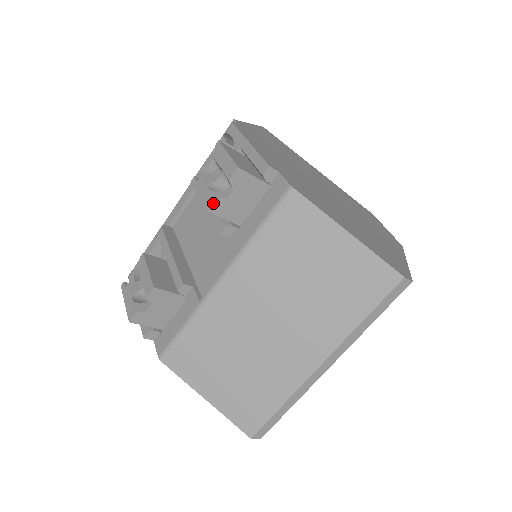
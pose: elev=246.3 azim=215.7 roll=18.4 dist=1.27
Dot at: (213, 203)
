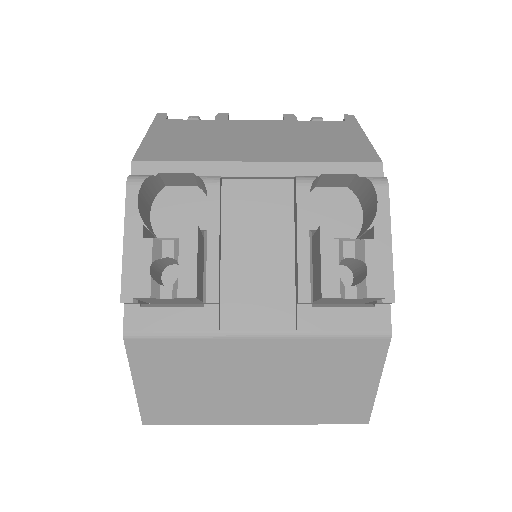
Dot at: (334, 298)
